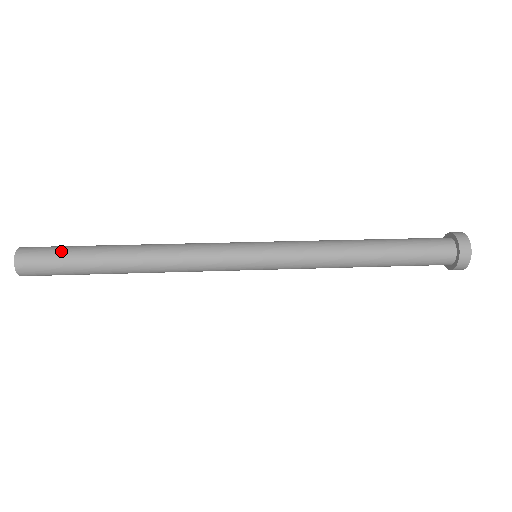
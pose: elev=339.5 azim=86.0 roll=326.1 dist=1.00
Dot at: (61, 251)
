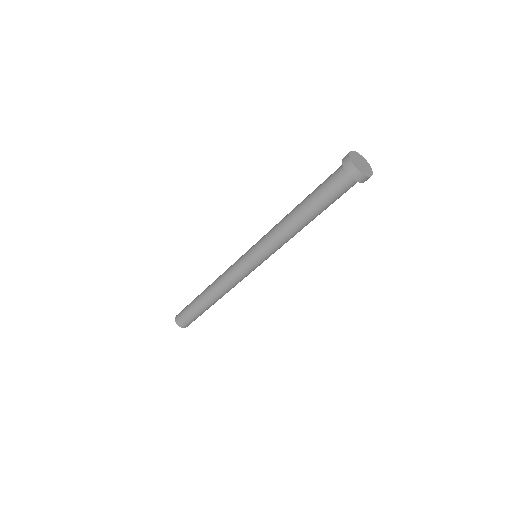
Dot at: occluded
